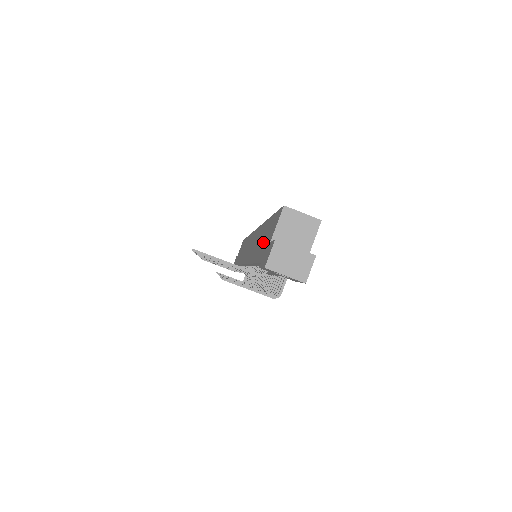
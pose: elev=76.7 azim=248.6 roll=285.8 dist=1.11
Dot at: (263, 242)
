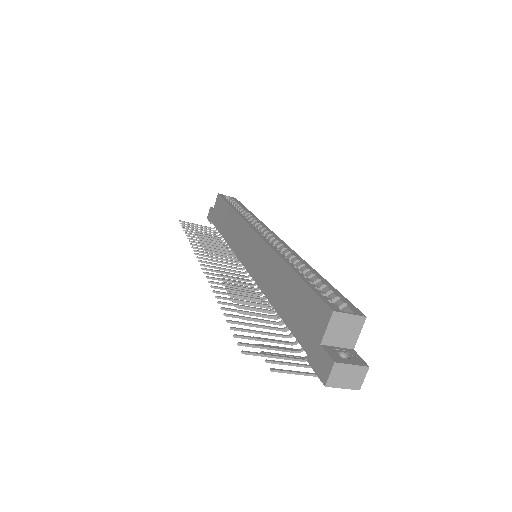
Dot at: (297, 312)
